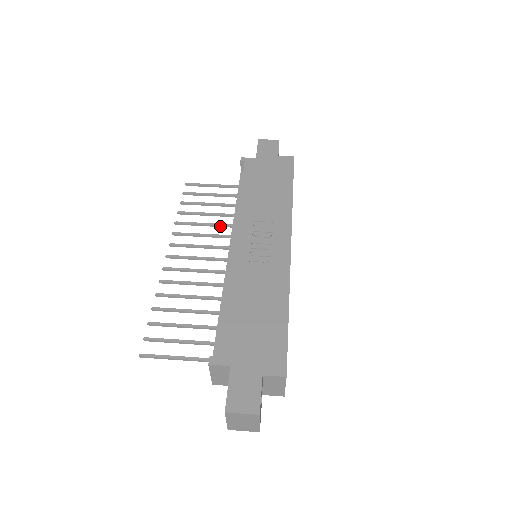
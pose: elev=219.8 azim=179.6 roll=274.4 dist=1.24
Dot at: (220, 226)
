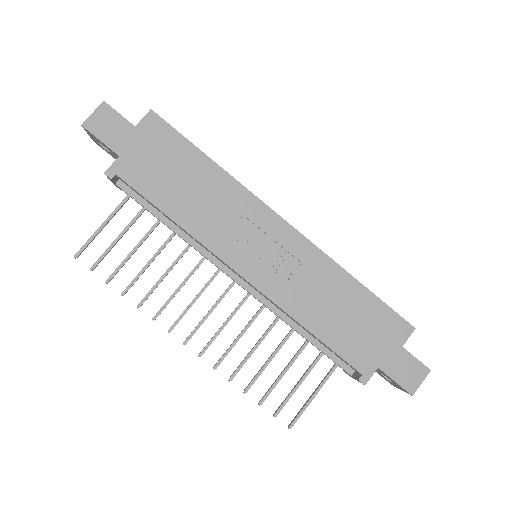
Dot at: occluded
